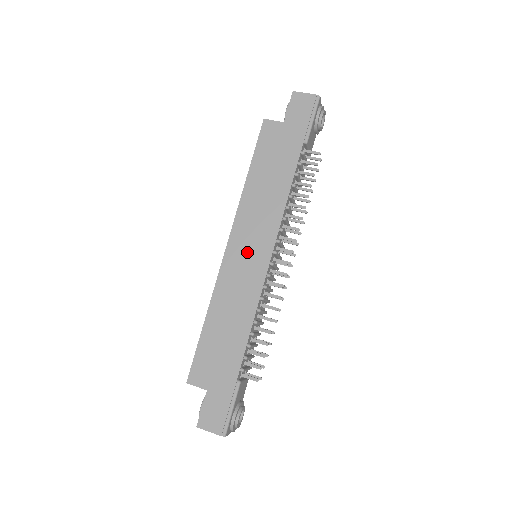
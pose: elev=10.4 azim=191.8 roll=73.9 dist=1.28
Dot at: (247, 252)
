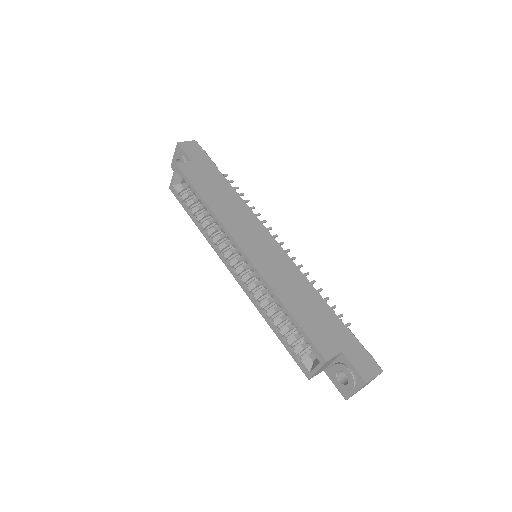
Dot at: (259, 246)
